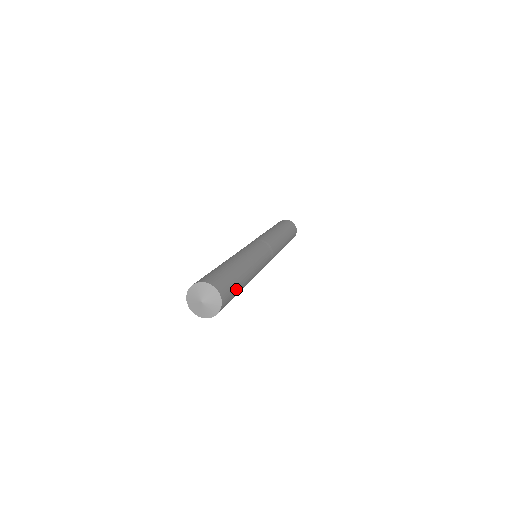
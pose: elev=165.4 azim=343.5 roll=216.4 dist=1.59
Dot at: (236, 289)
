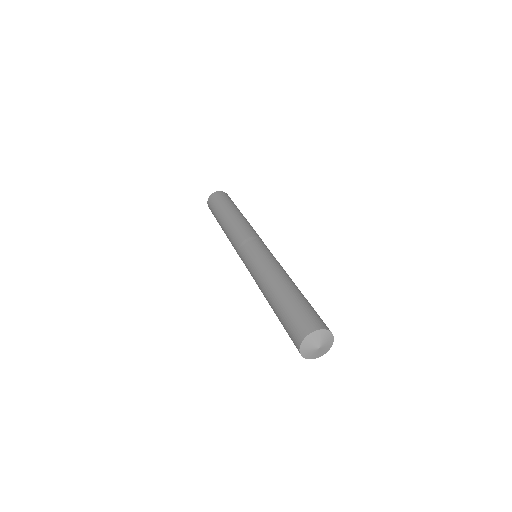
Dot at: occluded
